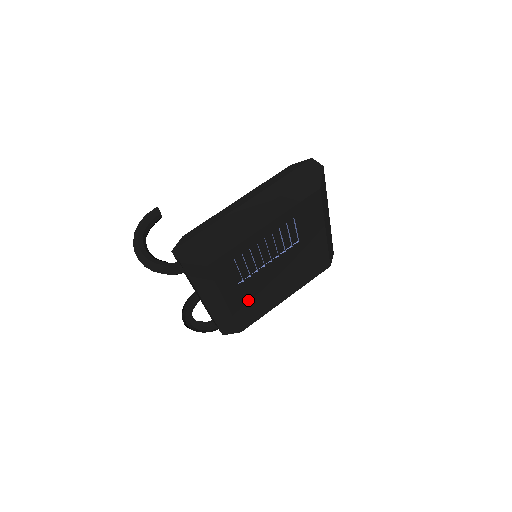
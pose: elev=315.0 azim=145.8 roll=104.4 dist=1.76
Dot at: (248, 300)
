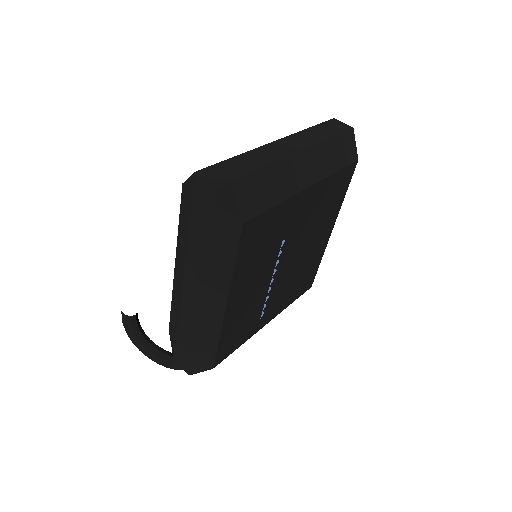
Dot at: (288, 292)
